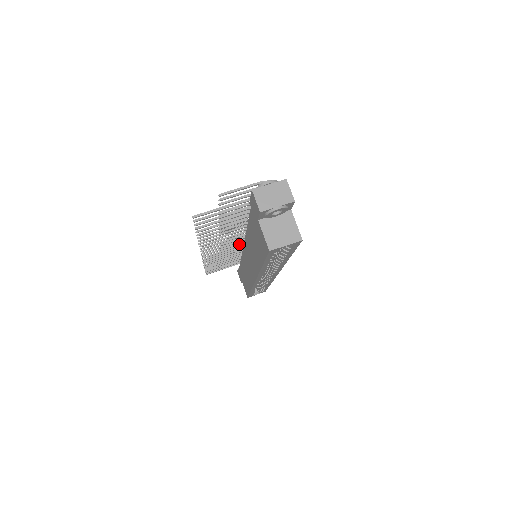
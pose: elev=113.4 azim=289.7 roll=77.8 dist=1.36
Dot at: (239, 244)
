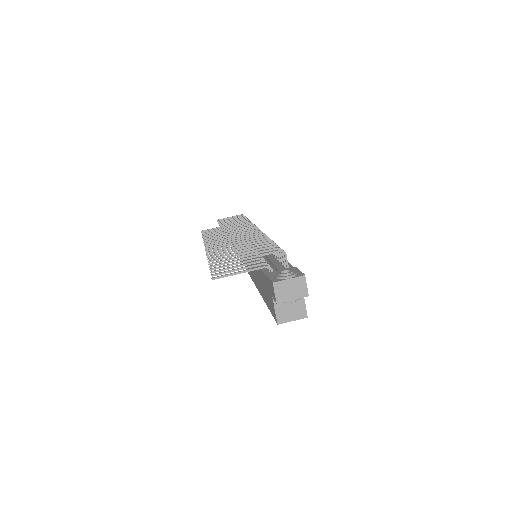
Dot at: occluded
